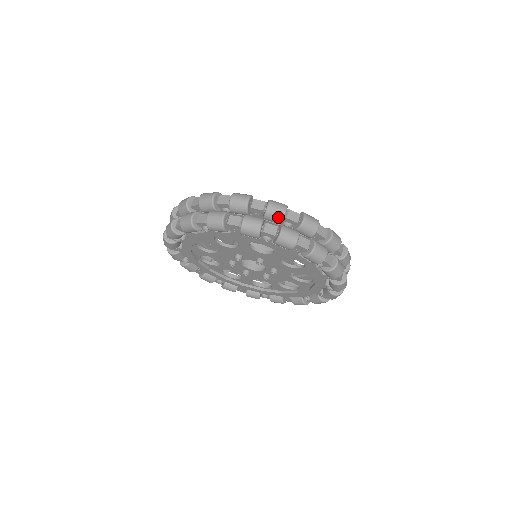
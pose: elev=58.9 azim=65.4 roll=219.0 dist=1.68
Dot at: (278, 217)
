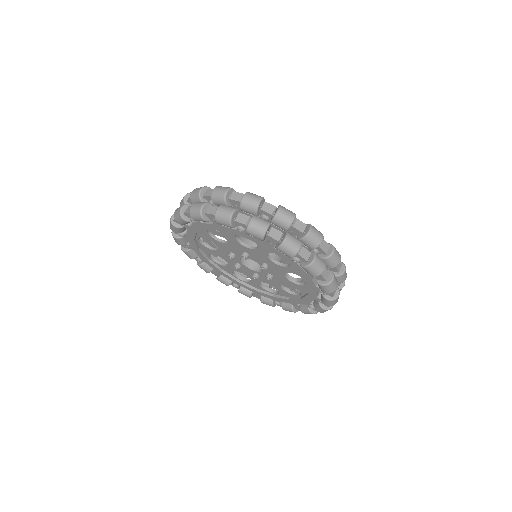
Dot at: (314, 244)
